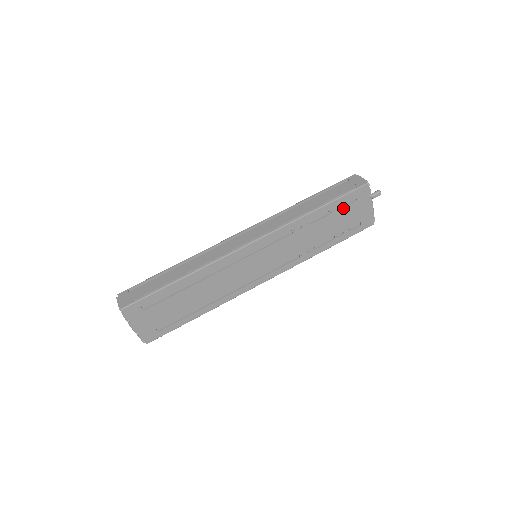
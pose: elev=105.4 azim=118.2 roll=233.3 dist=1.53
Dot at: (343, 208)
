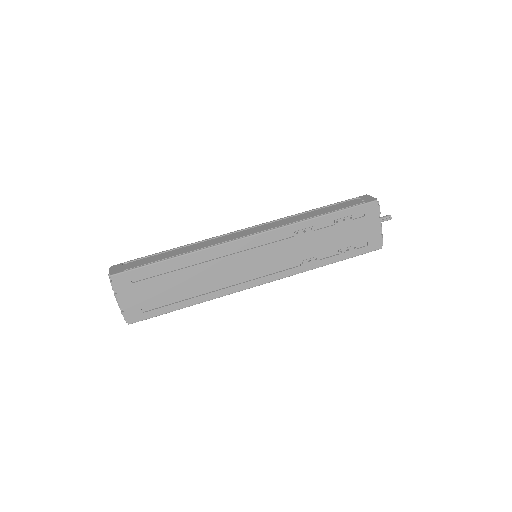
Dot at: (350, 221)
